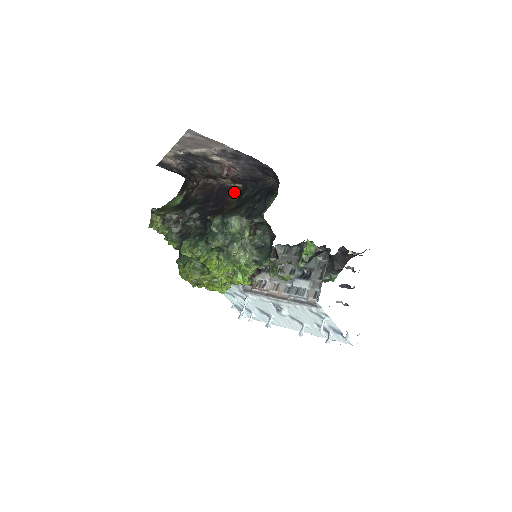
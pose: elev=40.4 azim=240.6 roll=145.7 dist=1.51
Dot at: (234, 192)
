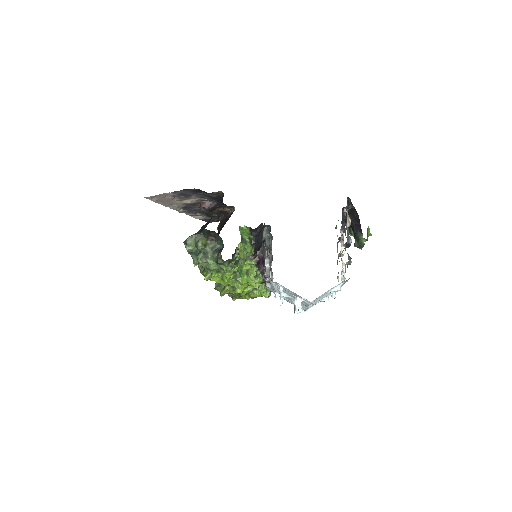
Dot at: occluded
